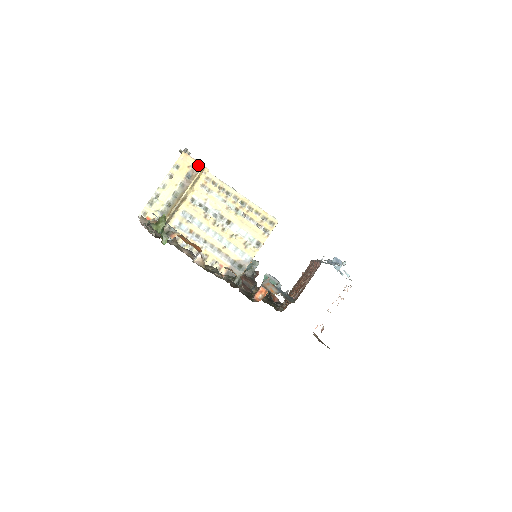
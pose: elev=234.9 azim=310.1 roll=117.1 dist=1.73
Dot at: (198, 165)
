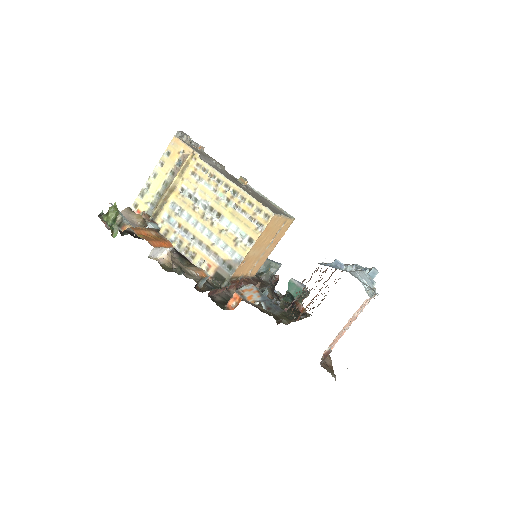
Dot at: (189, 150)
